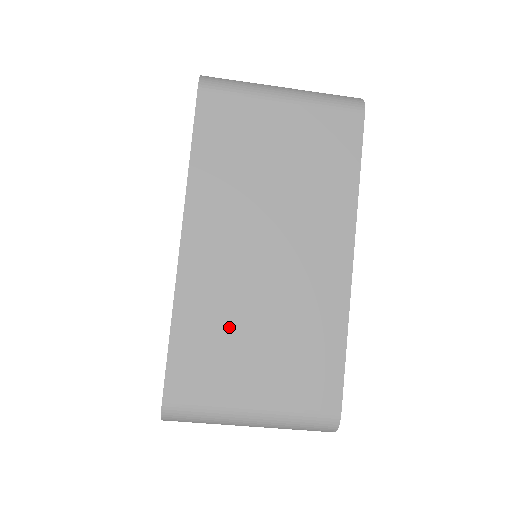
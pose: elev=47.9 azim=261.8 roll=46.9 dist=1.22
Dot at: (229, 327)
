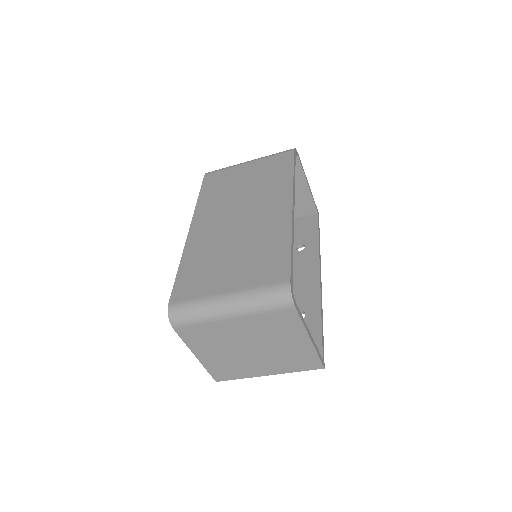
Dot at: (213, 258)
